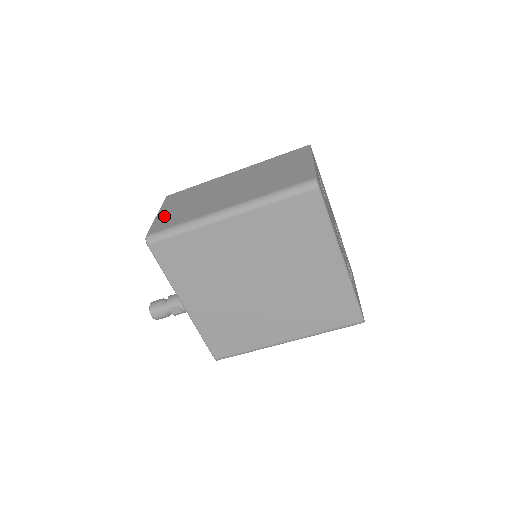
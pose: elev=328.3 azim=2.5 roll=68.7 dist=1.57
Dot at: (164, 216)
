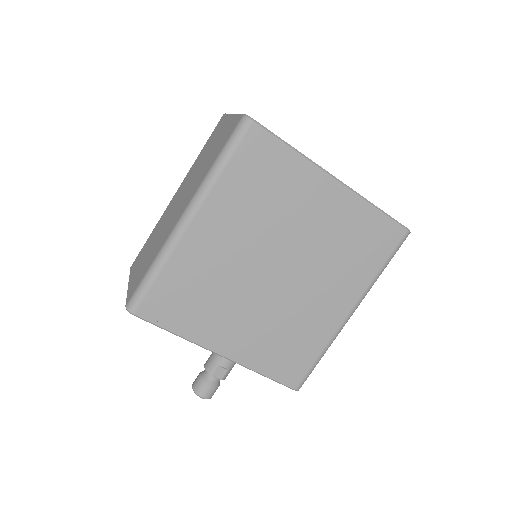
Dot at: (134, 279)
